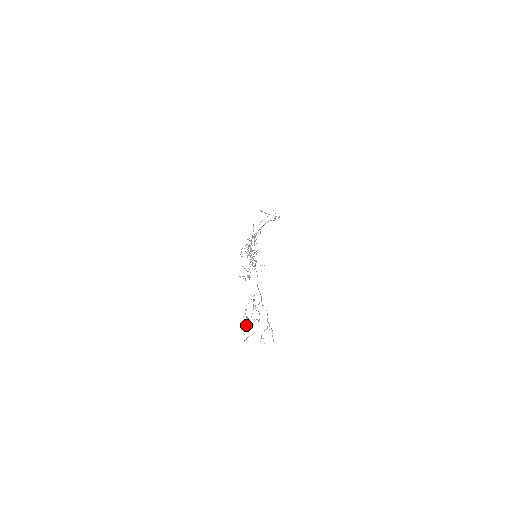
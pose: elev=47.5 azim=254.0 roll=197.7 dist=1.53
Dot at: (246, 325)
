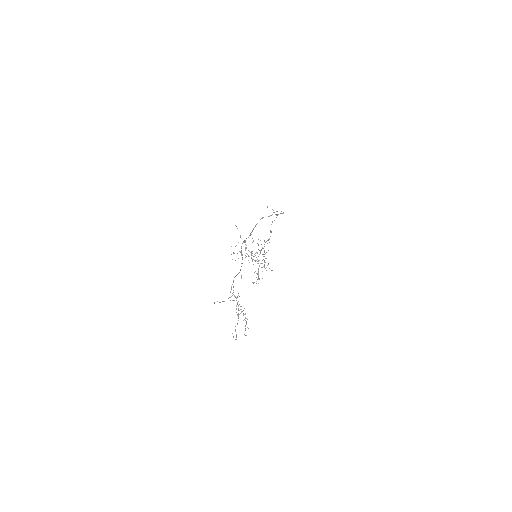
Dot at: occluded
